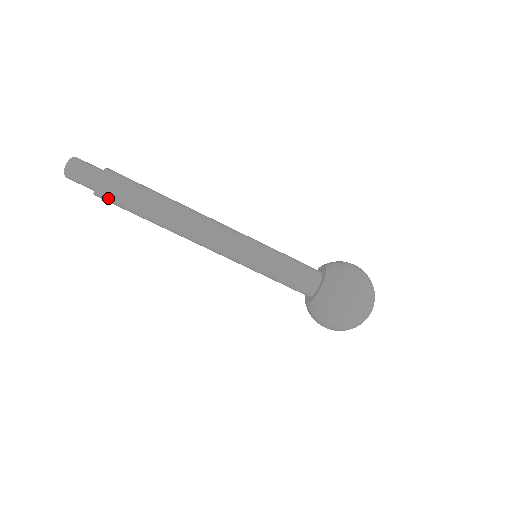
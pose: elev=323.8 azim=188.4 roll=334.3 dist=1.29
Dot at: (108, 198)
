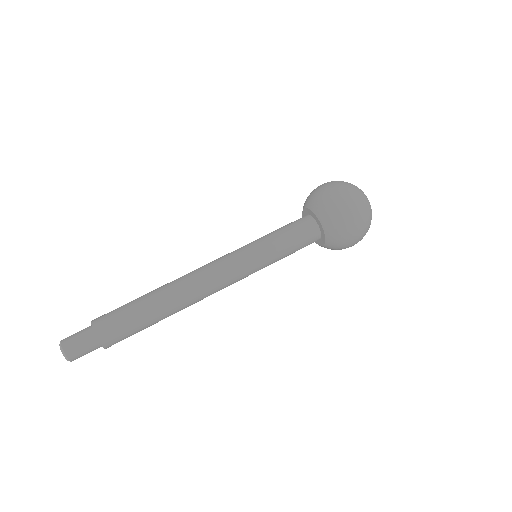
Dot at: (119, 341)
